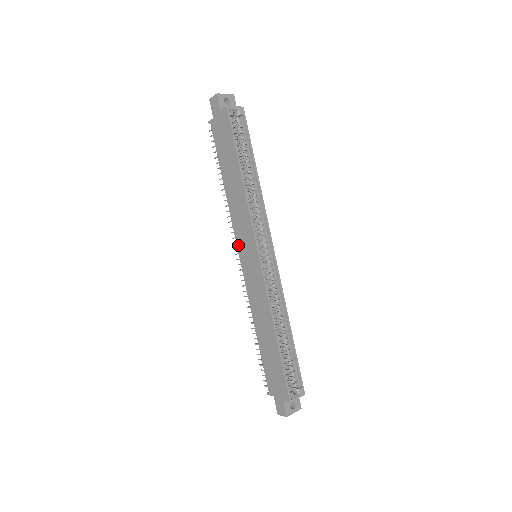
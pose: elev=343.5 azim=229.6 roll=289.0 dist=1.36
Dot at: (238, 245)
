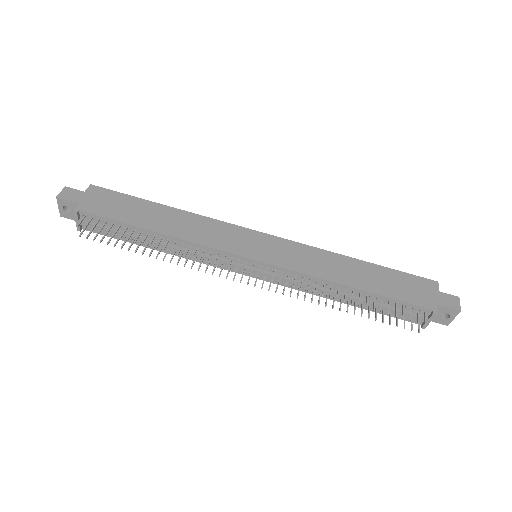
Dot at: (237, 252)
